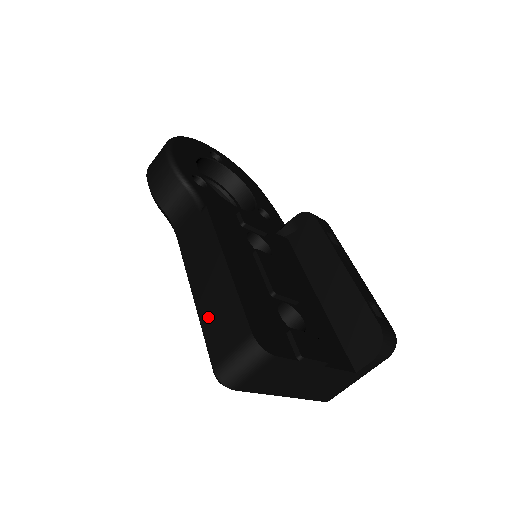
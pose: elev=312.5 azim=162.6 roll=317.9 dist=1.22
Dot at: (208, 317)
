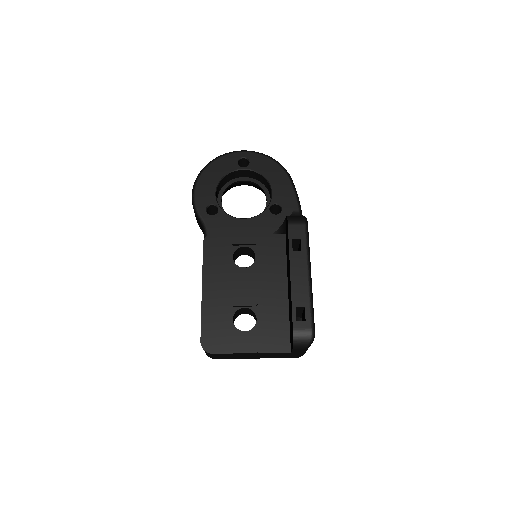
Dot at: occluded
